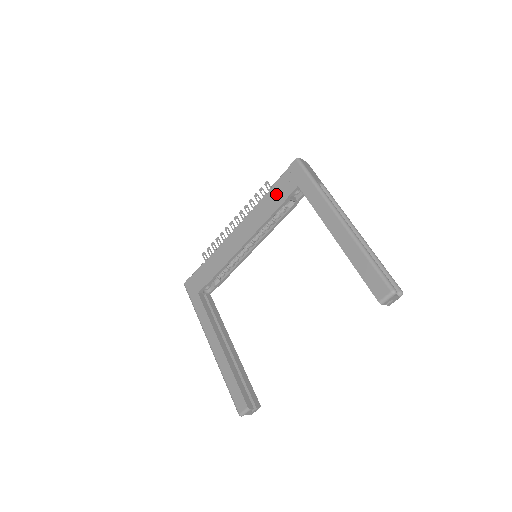
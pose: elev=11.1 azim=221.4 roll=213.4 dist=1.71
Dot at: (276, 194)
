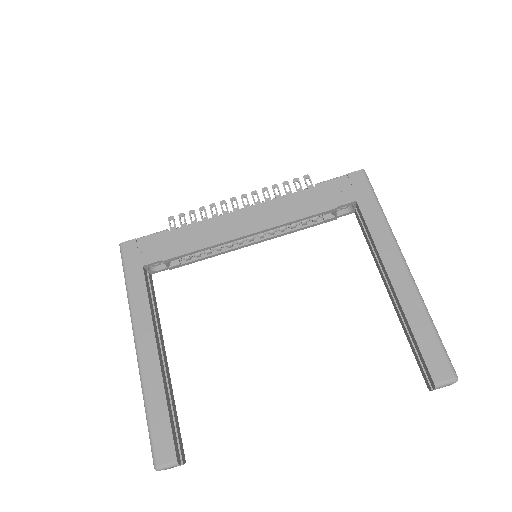
Dot at: (321, 196)
